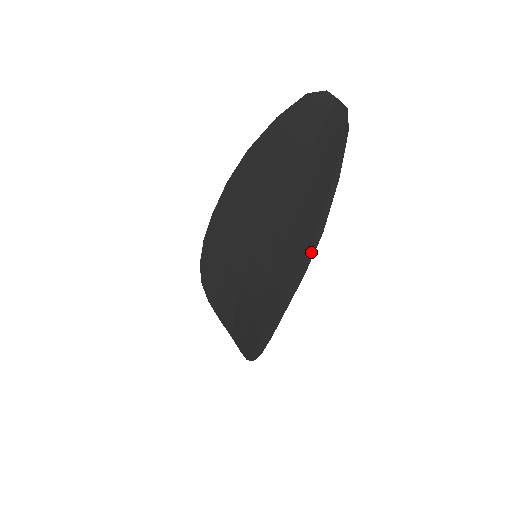
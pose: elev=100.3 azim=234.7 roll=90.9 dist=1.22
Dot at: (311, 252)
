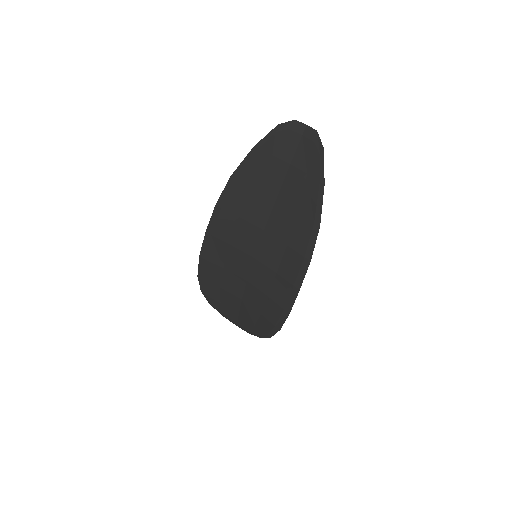
Dot at: (313, 242)
